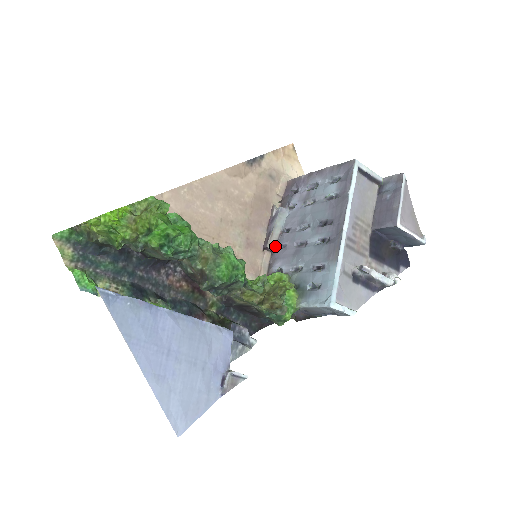
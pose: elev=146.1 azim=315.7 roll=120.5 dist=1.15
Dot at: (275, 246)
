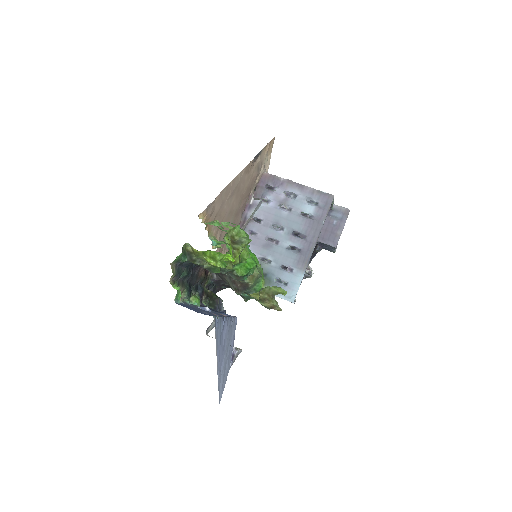
Dot at: (244, 229)
